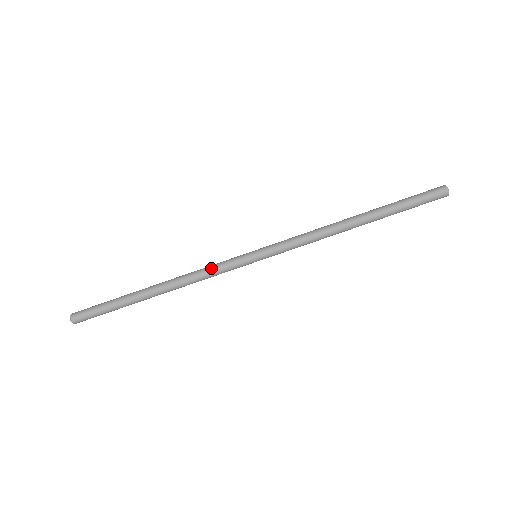
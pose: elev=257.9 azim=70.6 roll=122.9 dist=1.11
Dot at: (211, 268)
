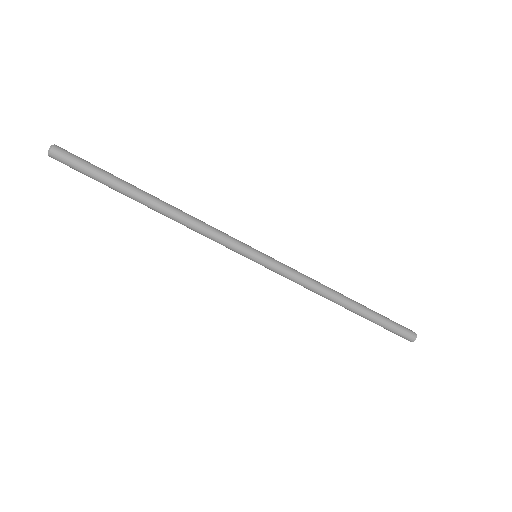
Dot at: (216, 231)
